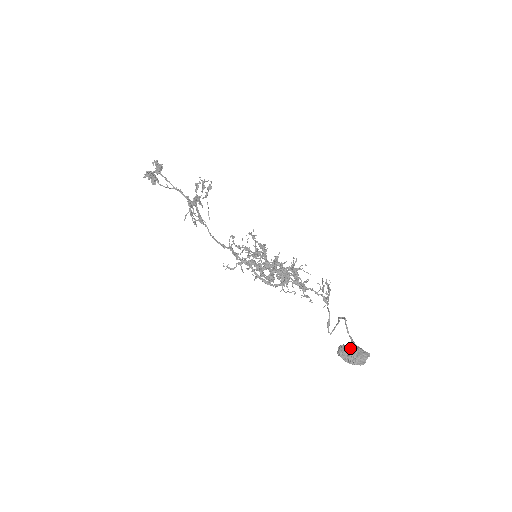
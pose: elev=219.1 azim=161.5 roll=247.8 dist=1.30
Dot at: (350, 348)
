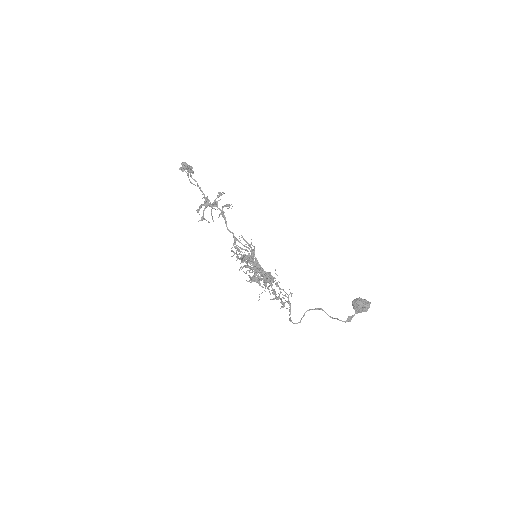
Dot at: occluded
